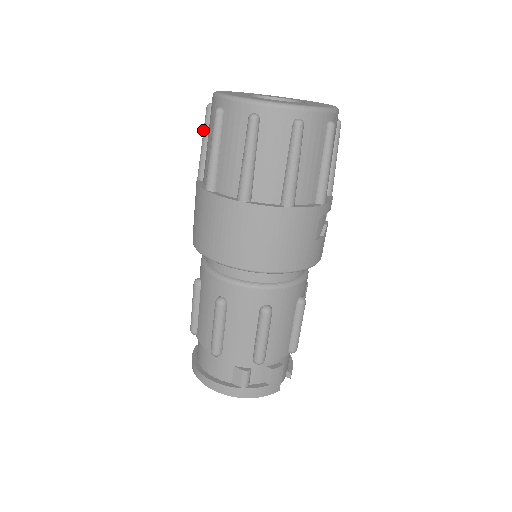
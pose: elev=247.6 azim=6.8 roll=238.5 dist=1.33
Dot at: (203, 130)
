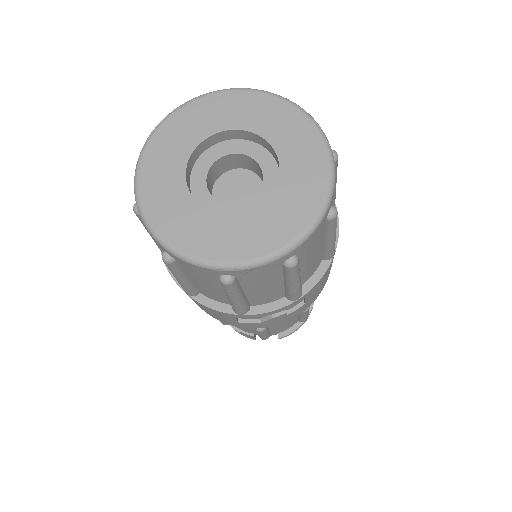
Dot at: occluded
